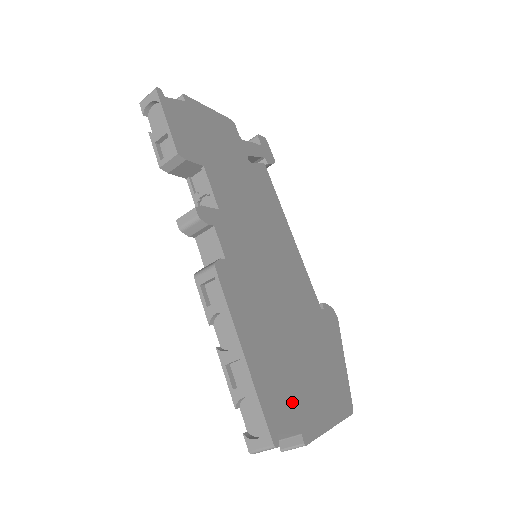
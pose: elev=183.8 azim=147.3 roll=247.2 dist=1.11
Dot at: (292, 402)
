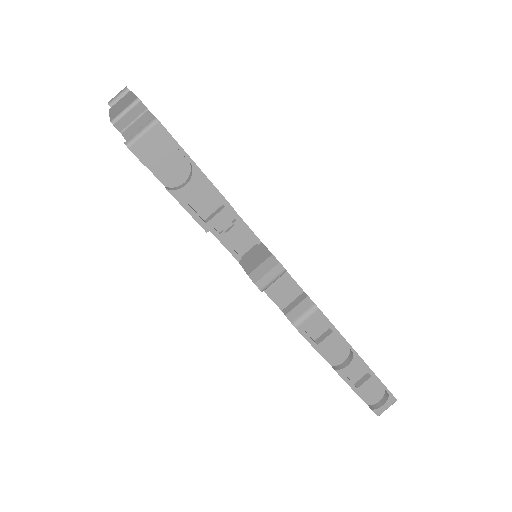
Dot at: occluded
